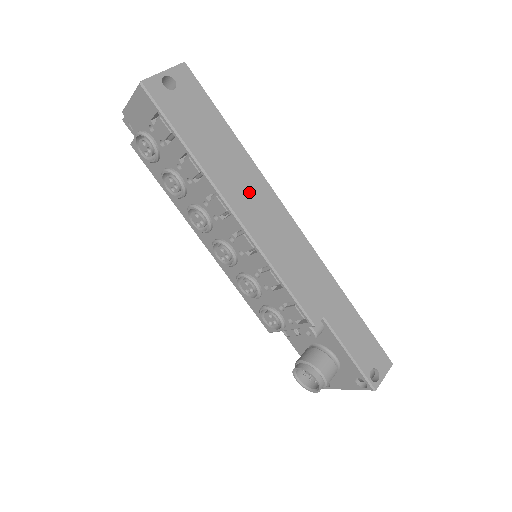
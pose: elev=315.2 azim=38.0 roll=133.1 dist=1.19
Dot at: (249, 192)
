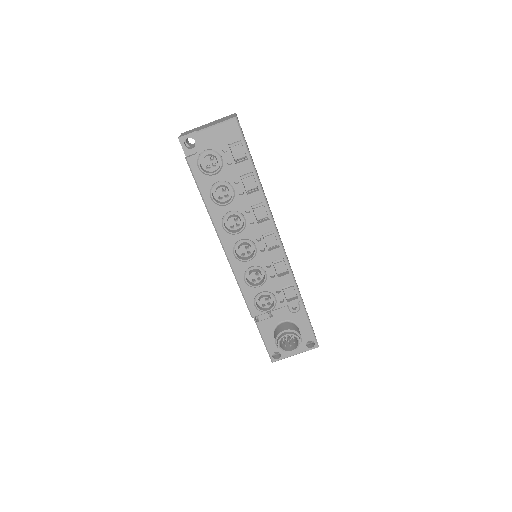
Dot at: occluded
